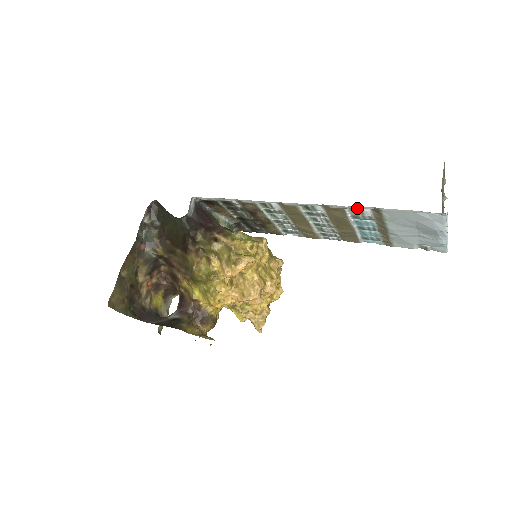
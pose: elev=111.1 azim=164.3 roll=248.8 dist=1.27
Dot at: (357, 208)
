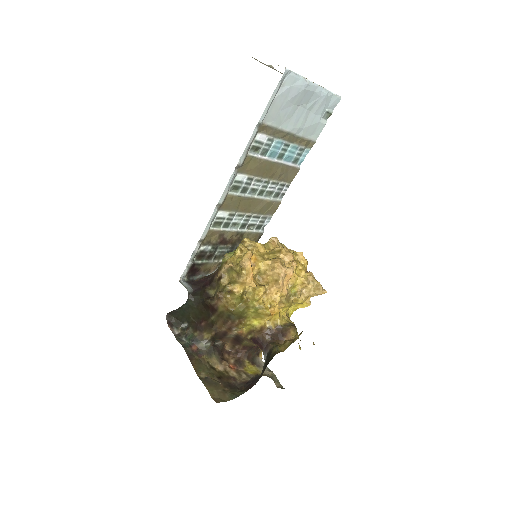
Dot at: (251, 142)
